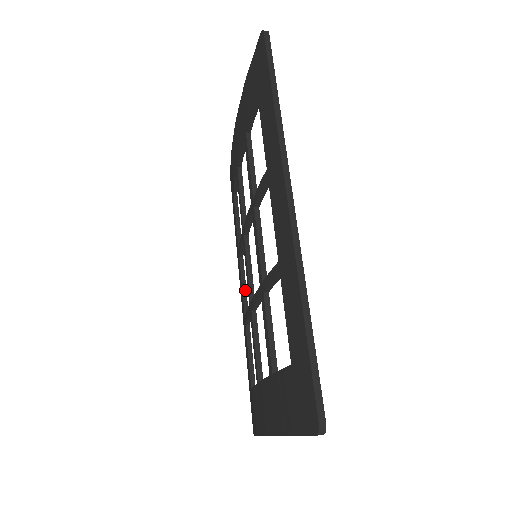
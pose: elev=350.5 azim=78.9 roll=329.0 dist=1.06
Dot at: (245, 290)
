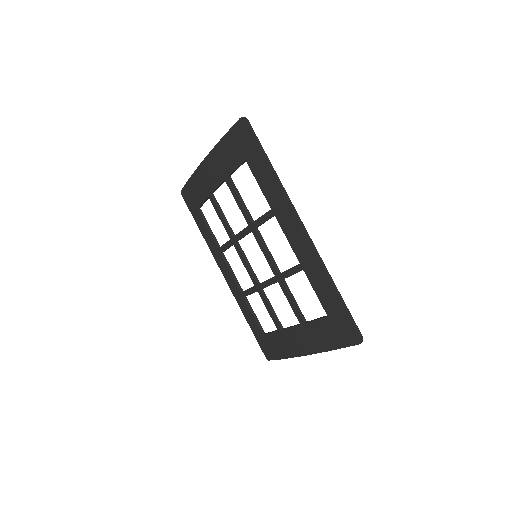
Dot at: (234, 275)
